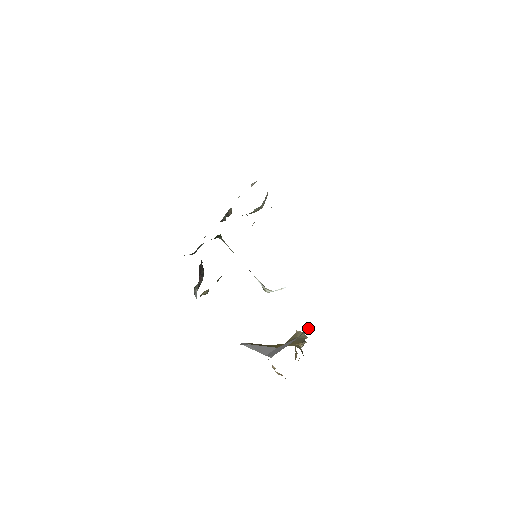
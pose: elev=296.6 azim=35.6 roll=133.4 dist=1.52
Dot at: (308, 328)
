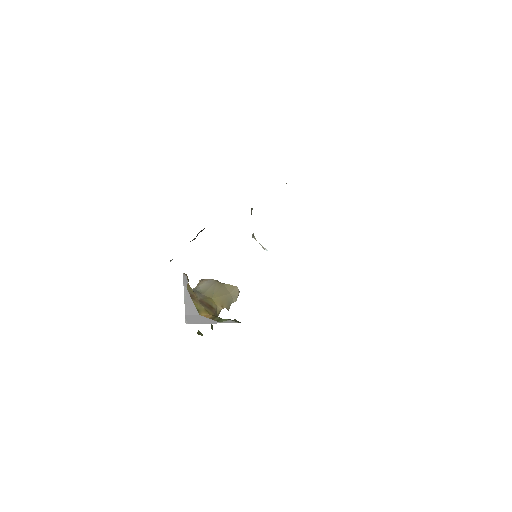
Dot at: (233, 322)
